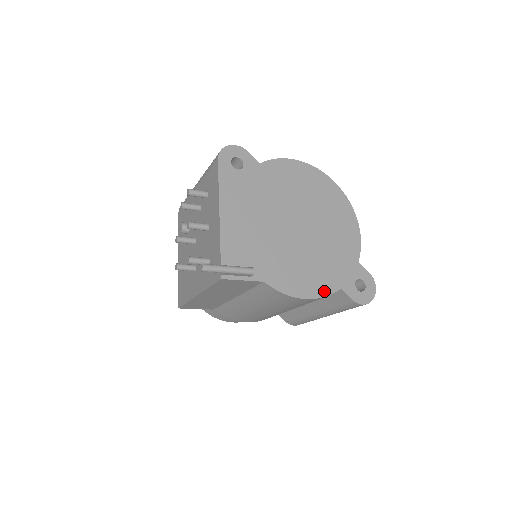
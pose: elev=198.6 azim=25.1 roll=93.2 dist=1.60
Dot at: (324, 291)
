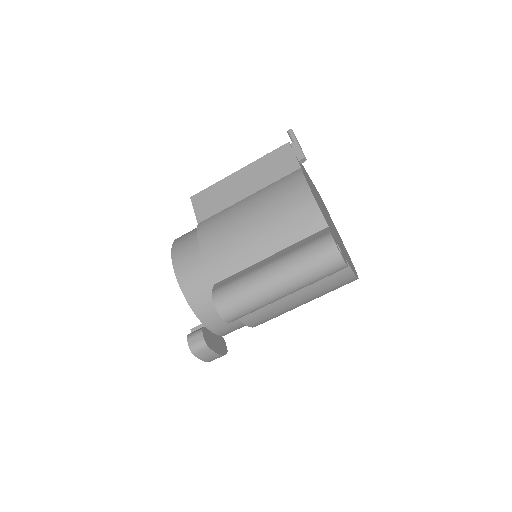
Dot at: occluded
